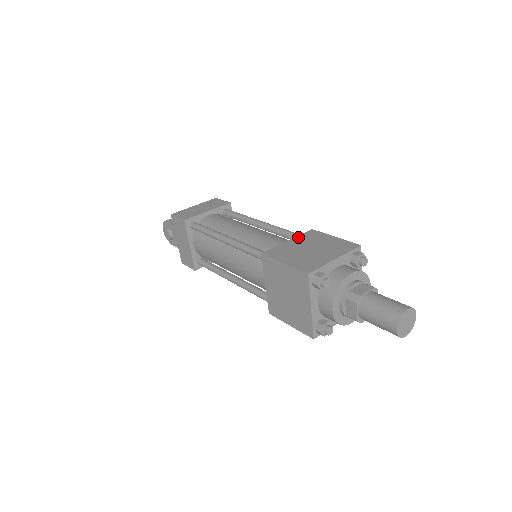
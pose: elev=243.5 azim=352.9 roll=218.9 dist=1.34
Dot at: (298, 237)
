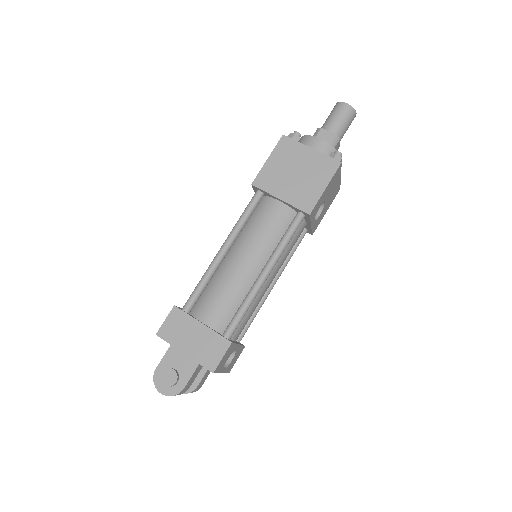
Dot at: occluded
